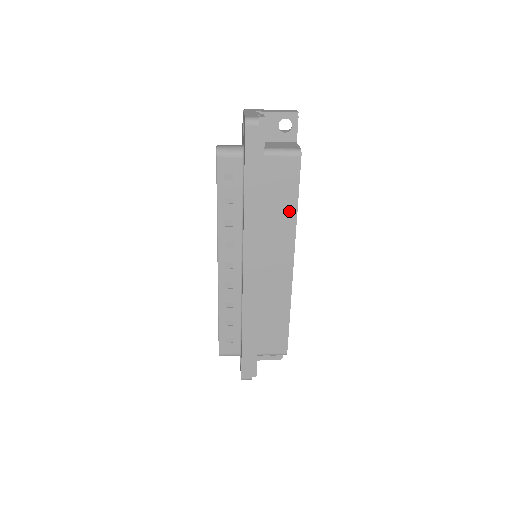
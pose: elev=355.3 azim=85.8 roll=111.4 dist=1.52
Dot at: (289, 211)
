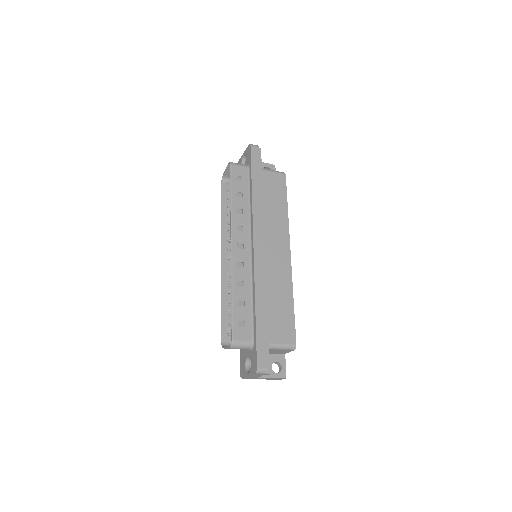
Dot at: (282, 209)
